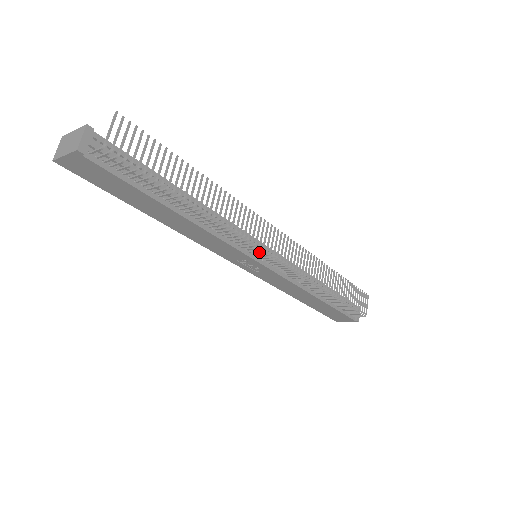
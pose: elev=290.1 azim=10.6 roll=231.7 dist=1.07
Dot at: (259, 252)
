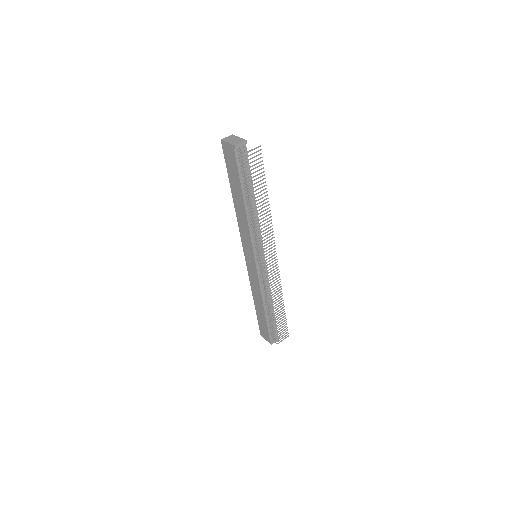
Dot at: (259, 254)
